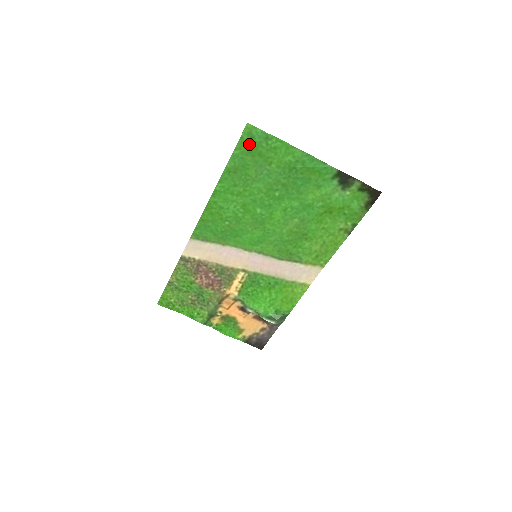
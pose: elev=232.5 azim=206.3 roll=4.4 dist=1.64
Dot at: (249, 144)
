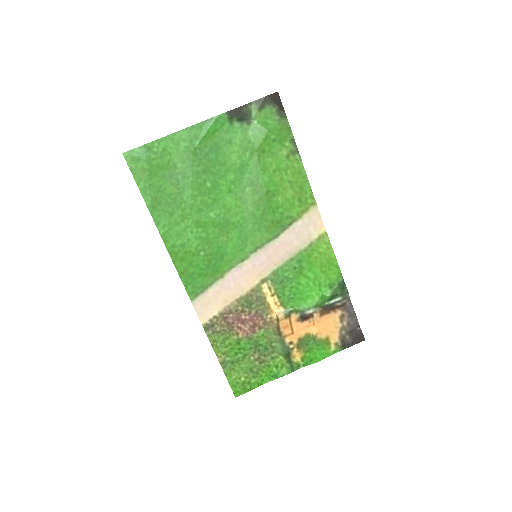
Dot at: (142, 168)
